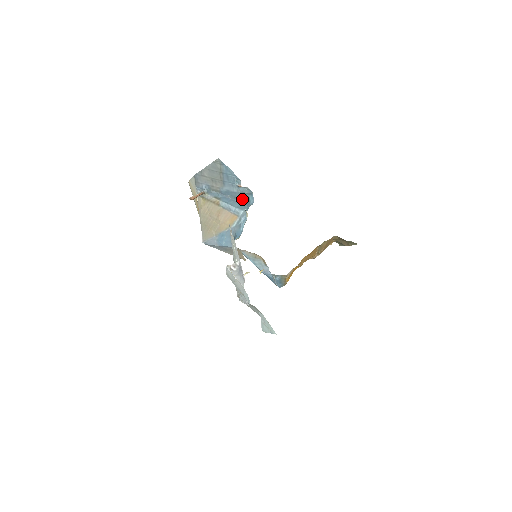
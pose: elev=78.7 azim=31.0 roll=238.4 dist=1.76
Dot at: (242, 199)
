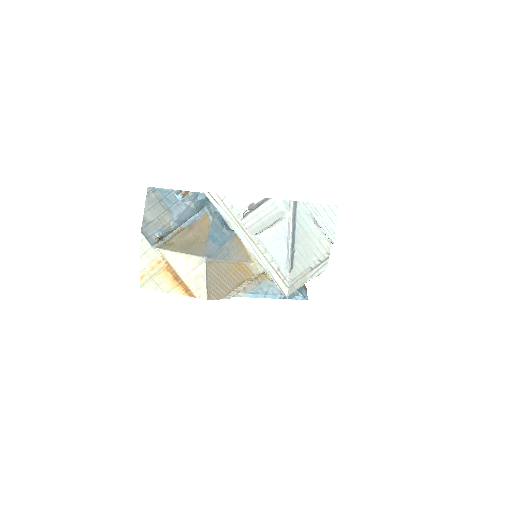
Dot at: (195, 210)
